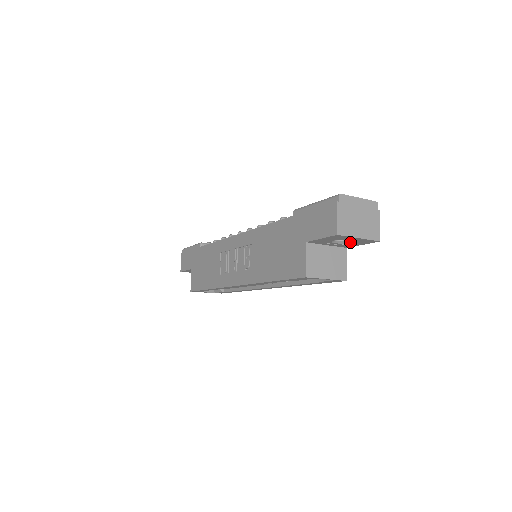
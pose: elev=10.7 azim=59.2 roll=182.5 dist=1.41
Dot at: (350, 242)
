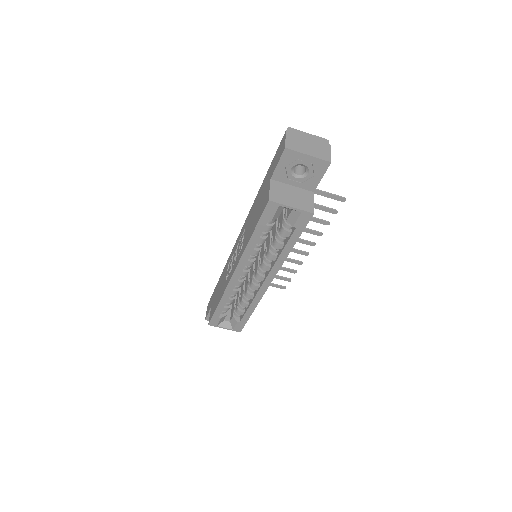
Dot at: (308, 173)
